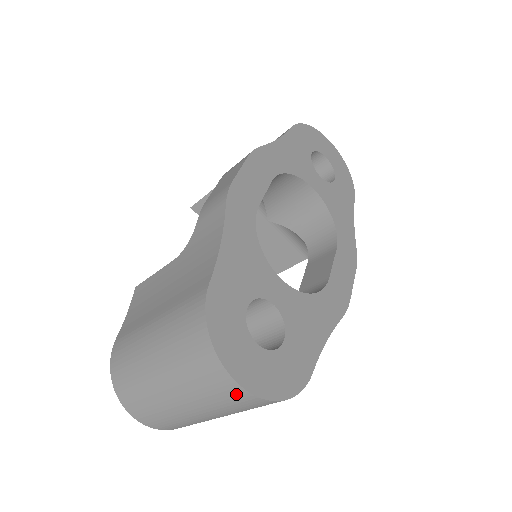
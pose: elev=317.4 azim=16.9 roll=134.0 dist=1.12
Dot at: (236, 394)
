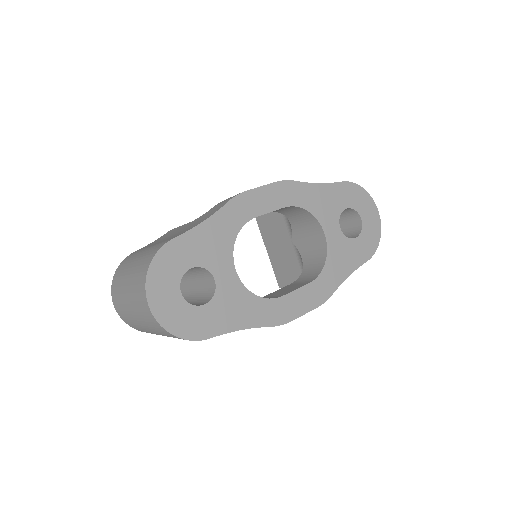
Dot at: (147, 310)
